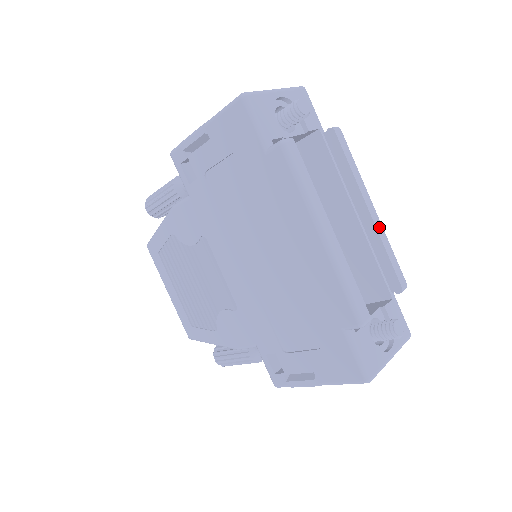
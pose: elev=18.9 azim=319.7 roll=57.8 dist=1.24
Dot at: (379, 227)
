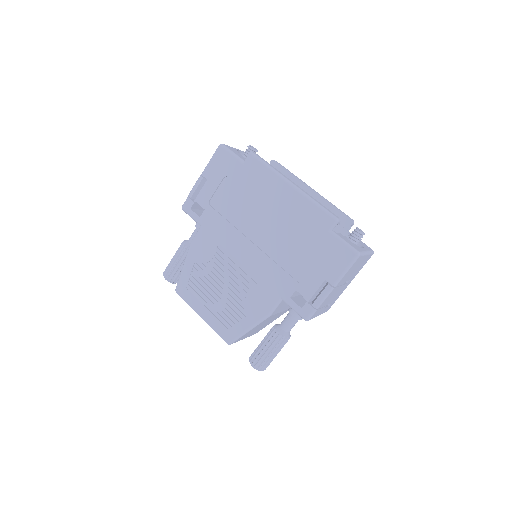
Dot at: (321, 196)
